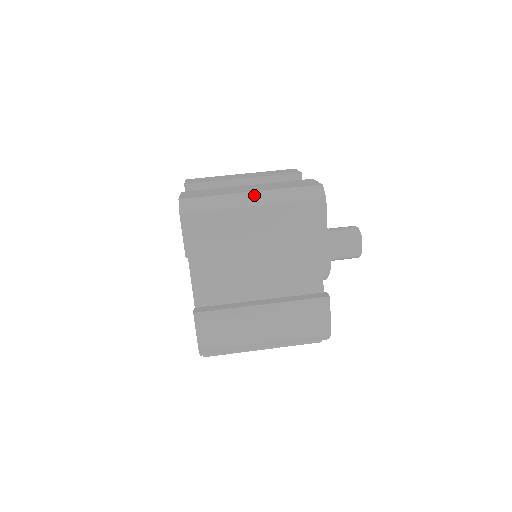
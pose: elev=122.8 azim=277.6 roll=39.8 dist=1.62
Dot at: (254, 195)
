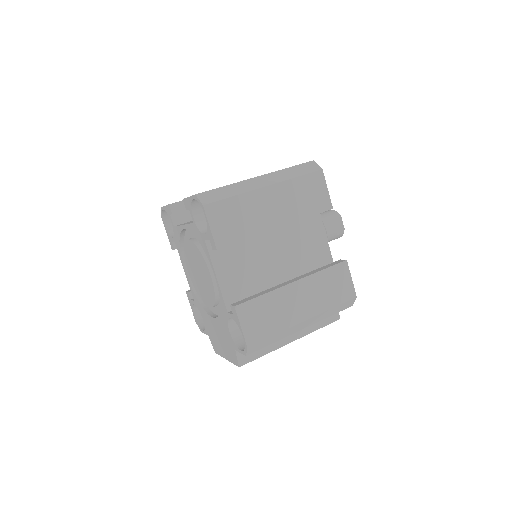
Dot at: (262, 178)
